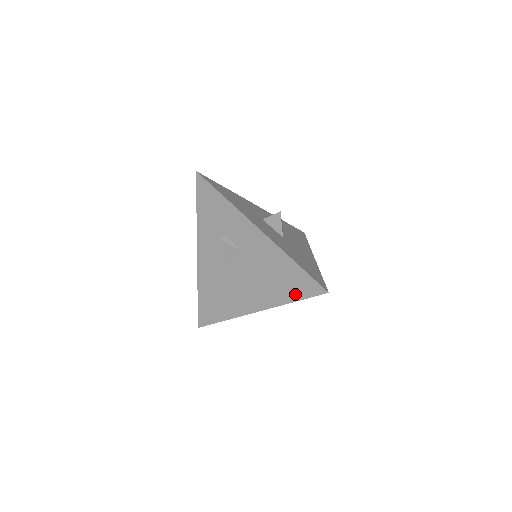
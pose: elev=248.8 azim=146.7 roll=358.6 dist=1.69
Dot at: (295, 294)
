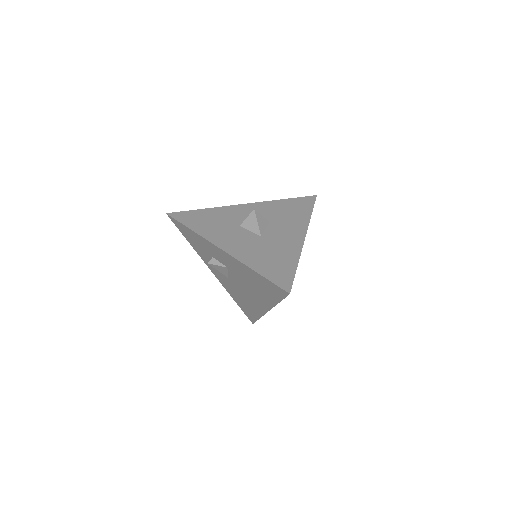
Dot at: (275, 297)
